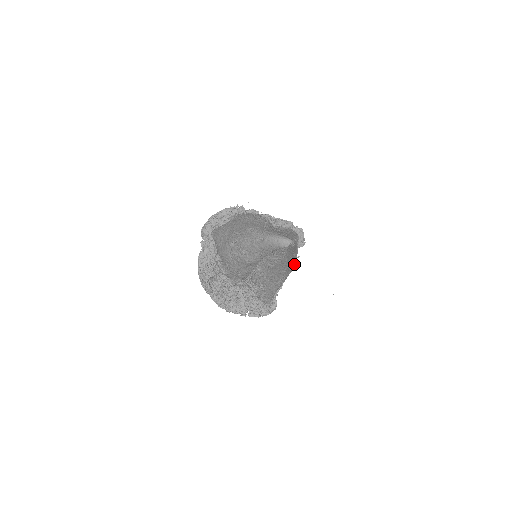
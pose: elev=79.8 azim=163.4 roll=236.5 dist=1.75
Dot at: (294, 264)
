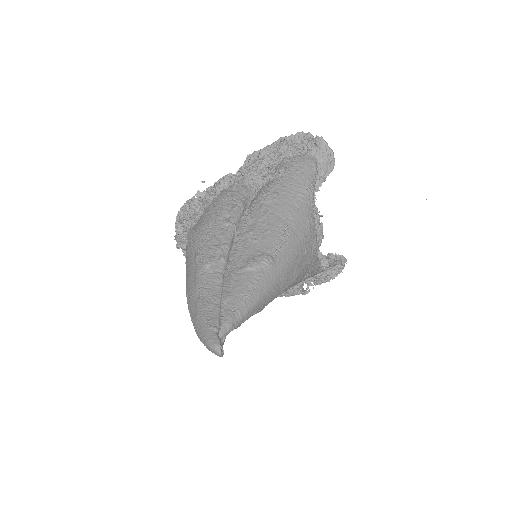
Dot at: (320, 230)
